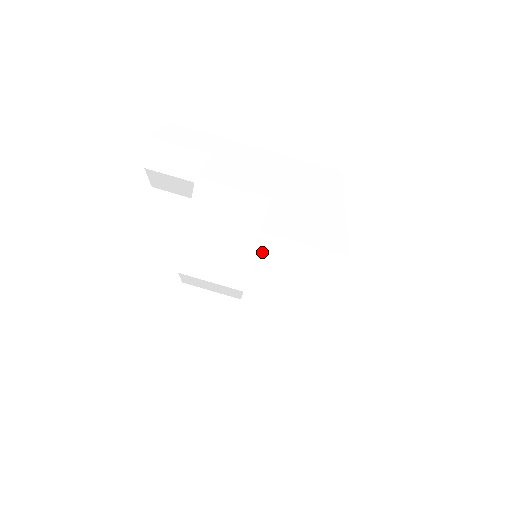
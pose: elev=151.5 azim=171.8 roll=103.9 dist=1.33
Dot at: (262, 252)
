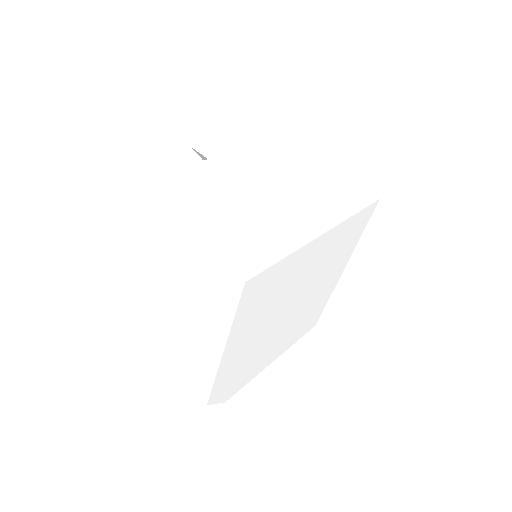
Dot at: (184, 249)
